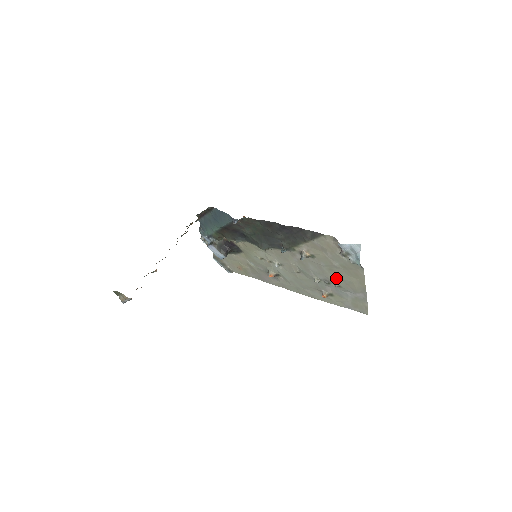
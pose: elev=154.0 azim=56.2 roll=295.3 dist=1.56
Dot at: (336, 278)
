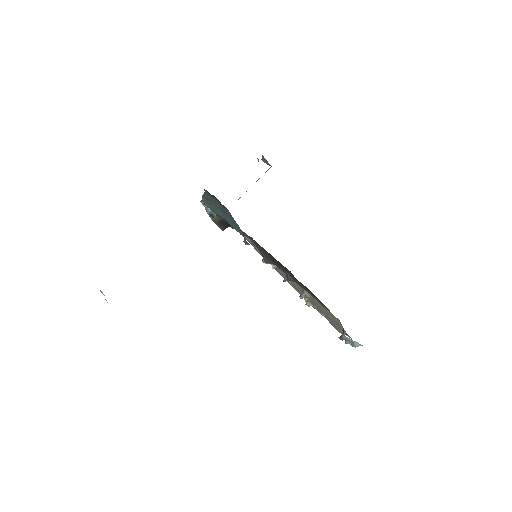
Dot at: (326, 315)
